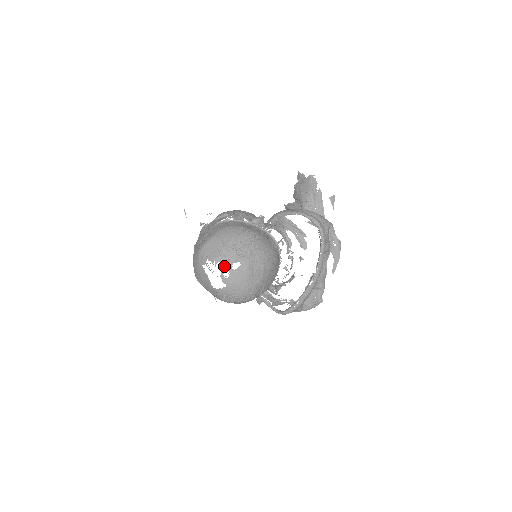
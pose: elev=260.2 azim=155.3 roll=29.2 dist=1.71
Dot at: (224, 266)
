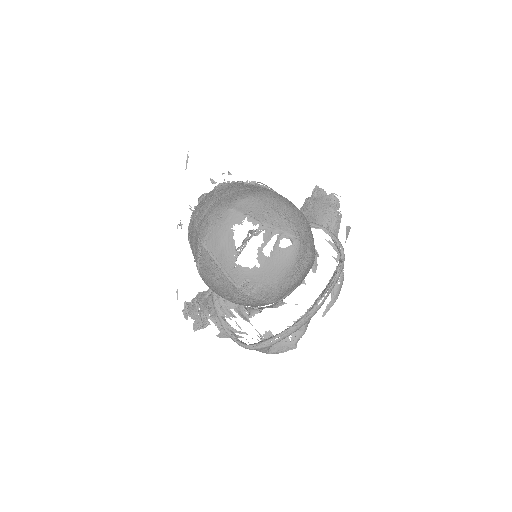
Dot at: (269, 237)
